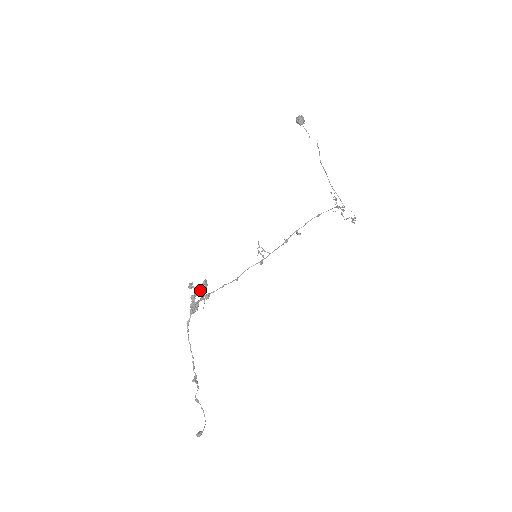
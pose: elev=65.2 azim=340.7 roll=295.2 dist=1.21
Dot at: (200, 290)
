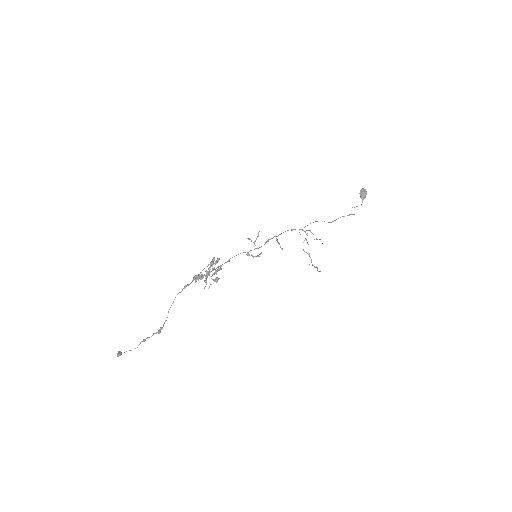
Dot at: (216, 271)
